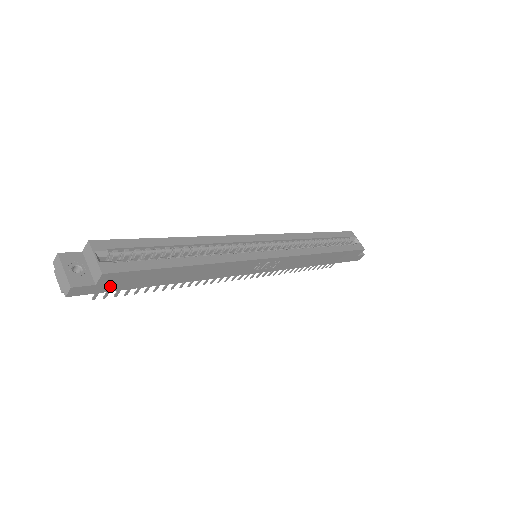
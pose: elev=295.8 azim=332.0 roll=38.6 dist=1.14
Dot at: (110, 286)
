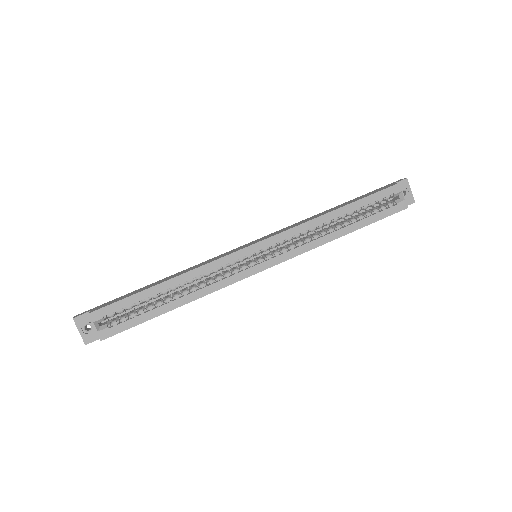
Dot at: occluded
